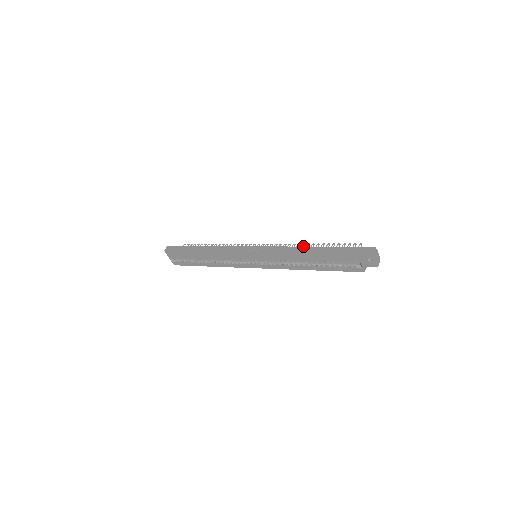
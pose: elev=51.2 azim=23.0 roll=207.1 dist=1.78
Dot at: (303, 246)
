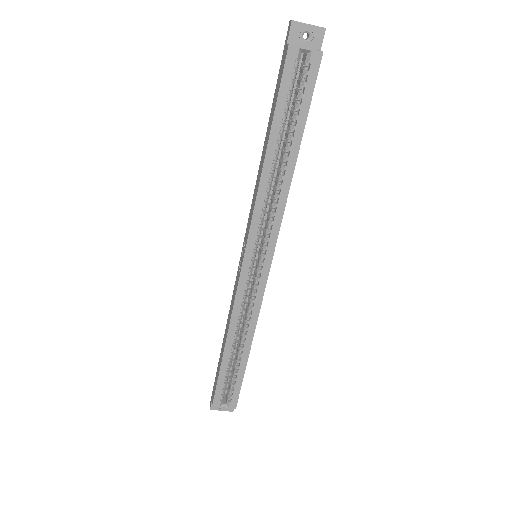
Dot at: occluded
